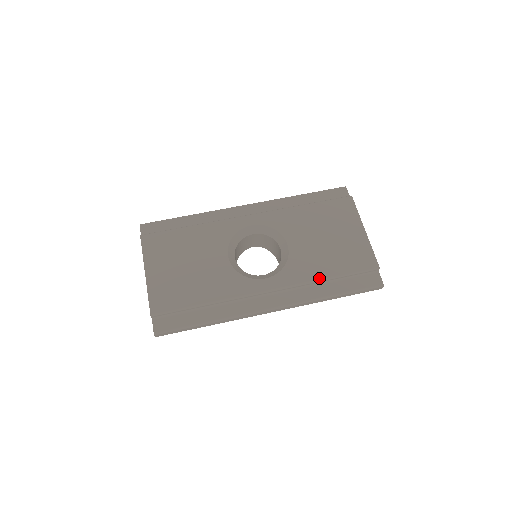
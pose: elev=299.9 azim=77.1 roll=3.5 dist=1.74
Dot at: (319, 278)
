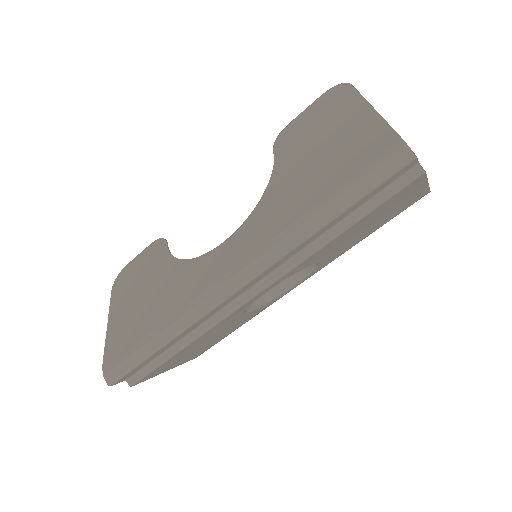
Dot at: occluded
